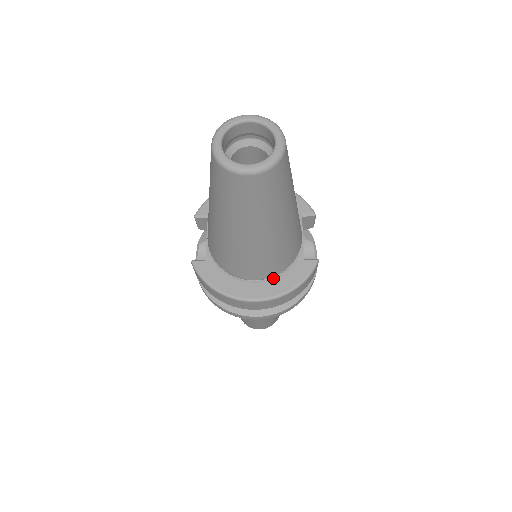
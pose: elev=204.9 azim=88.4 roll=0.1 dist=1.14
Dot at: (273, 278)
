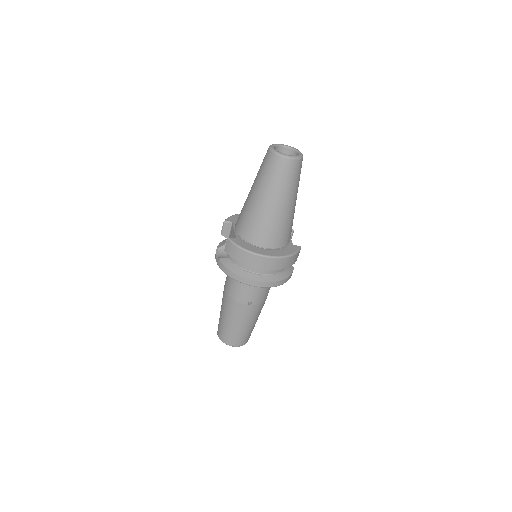
Dot at: (278, 249)
